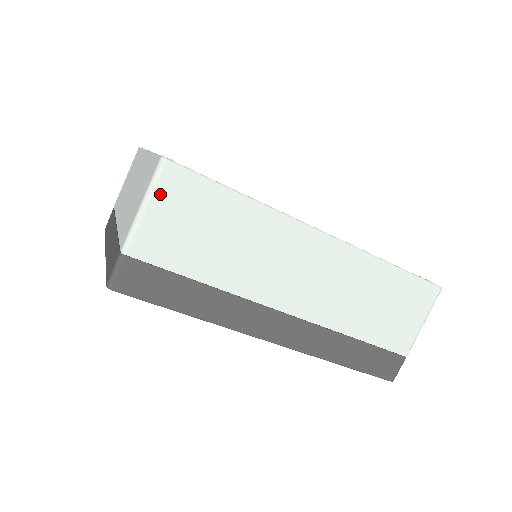
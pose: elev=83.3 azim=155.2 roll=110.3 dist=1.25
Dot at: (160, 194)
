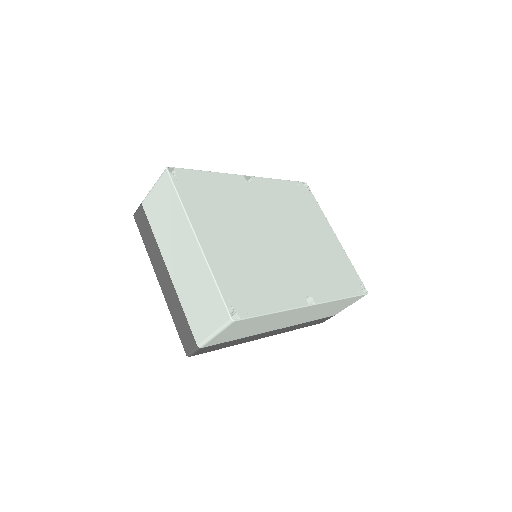
Dot at: (226, 330)
